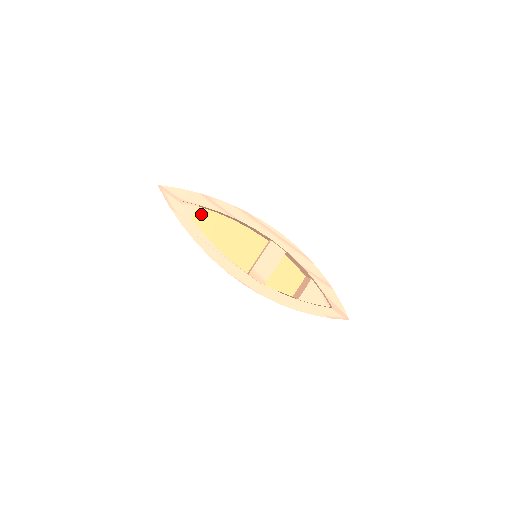
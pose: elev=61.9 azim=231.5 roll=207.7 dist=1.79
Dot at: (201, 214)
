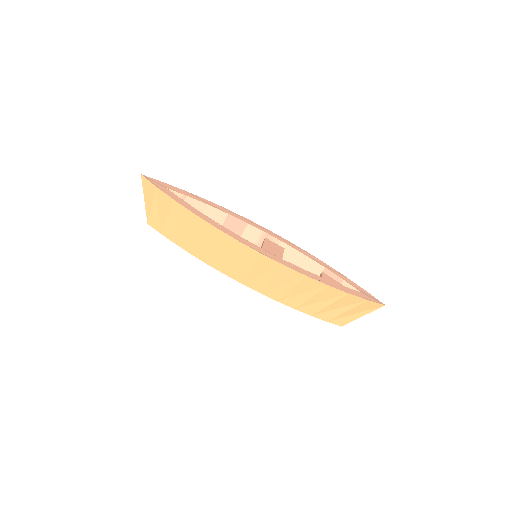
Dot at: occluded
